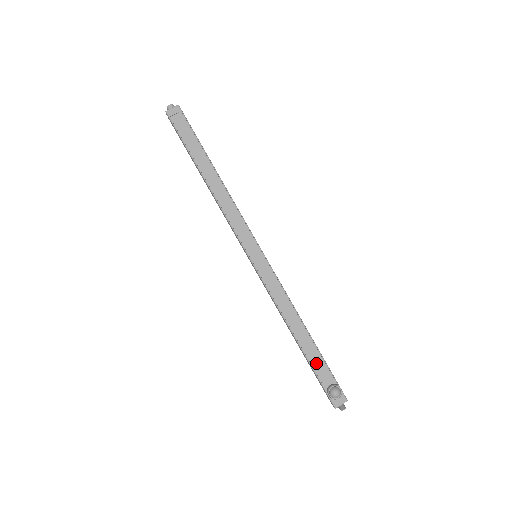
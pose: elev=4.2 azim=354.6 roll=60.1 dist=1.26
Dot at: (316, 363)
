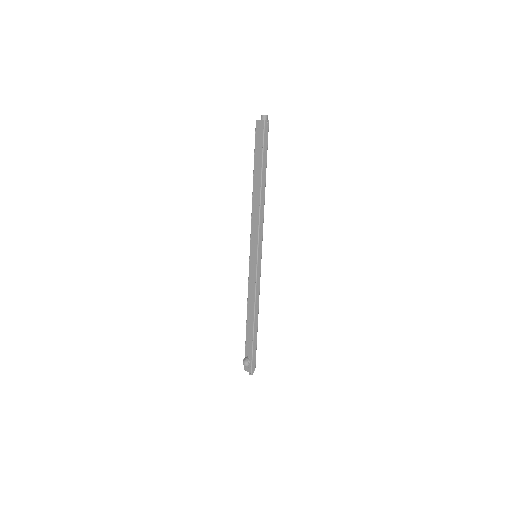
Dot at: (248, 340)
